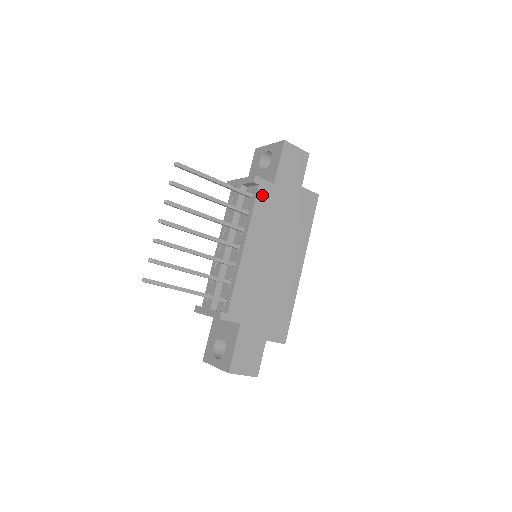
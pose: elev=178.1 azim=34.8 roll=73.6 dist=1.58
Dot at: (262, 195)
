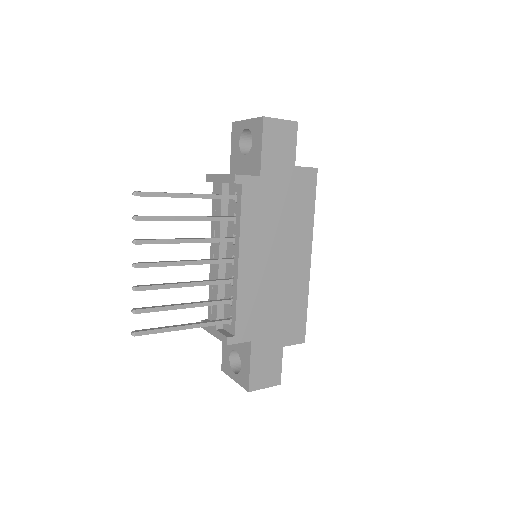
Dot at: (248, 194)
